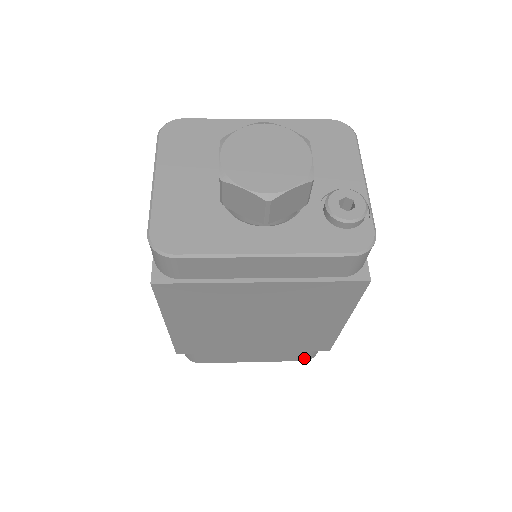
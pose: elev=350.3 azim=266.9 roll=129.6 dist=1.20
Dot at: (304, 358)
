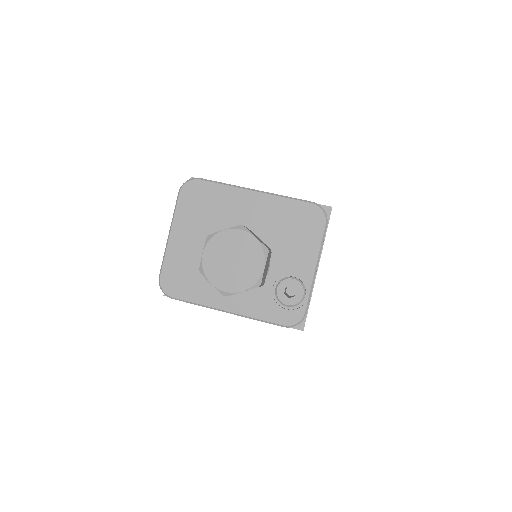
Dot at: occluded
